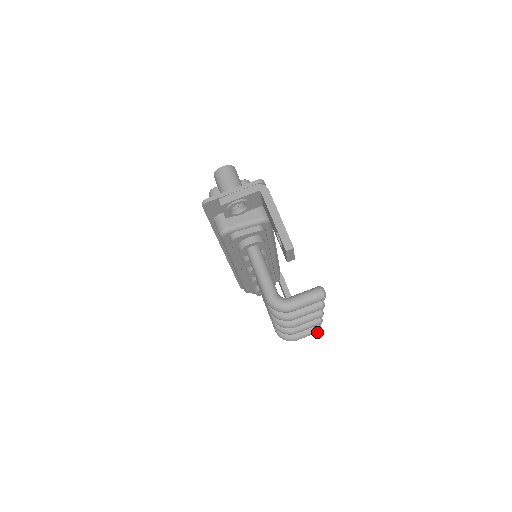
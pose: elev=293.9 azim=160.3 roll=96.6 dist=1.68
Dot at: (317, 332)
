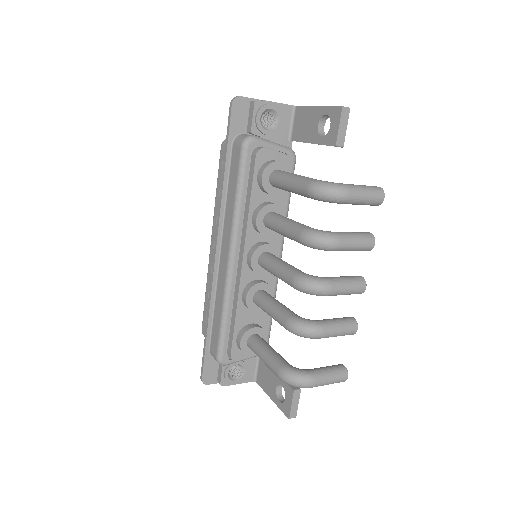
Dot at: (342, 378)
